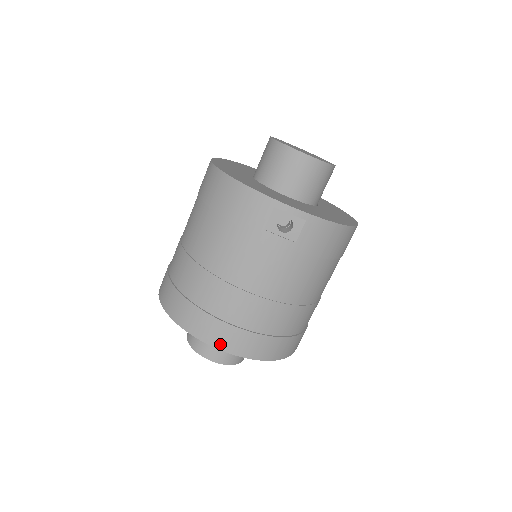
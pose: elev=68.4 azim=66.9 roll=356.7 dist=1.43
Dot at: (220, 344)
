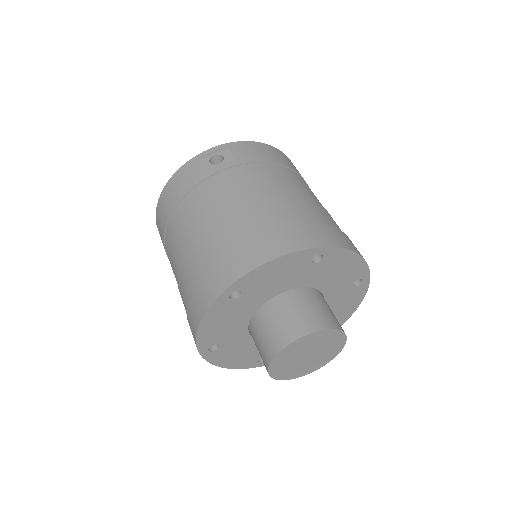
Dot at: (258, 260)
